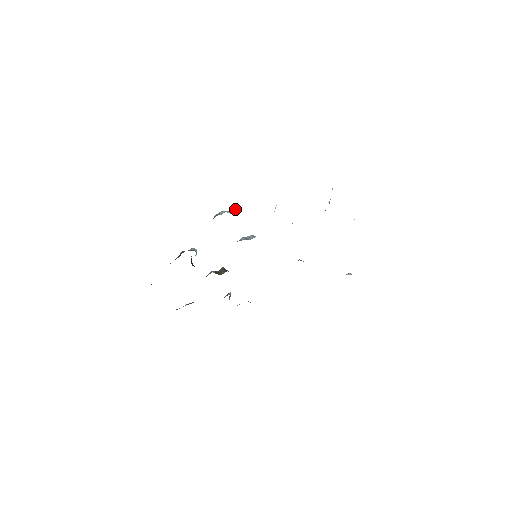
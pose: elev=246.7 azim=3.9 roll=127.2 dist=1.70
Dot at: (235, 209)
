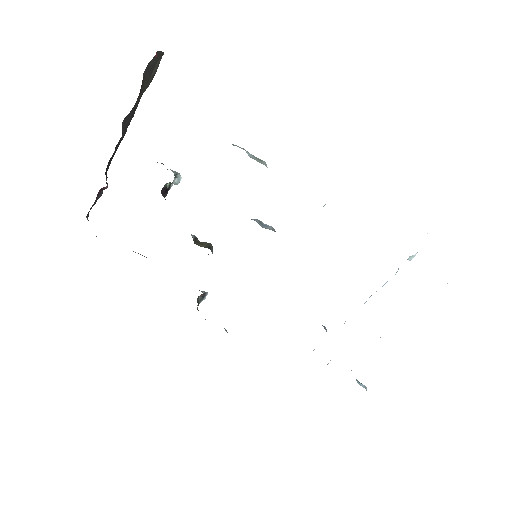
Dot at: occluded
